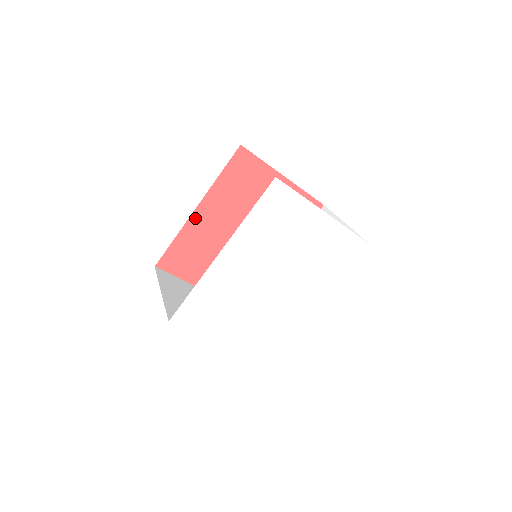
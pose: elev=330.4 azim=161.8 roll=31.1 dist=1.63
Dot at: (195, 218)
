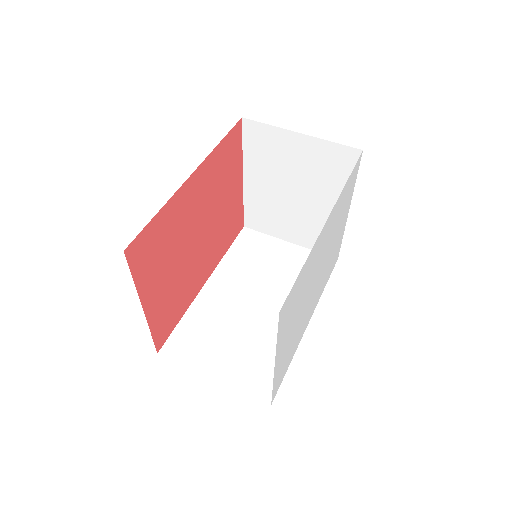
Dot at: (185, 189)
